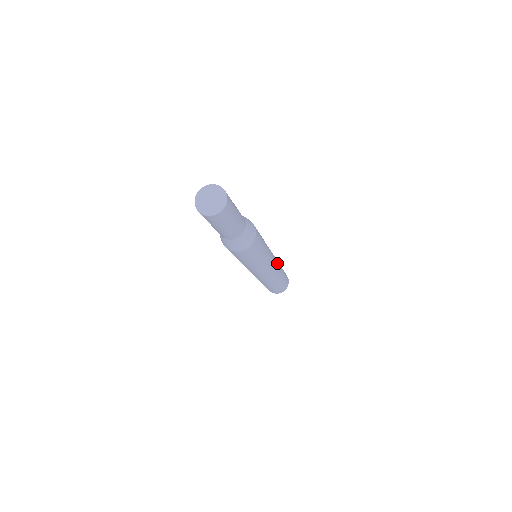
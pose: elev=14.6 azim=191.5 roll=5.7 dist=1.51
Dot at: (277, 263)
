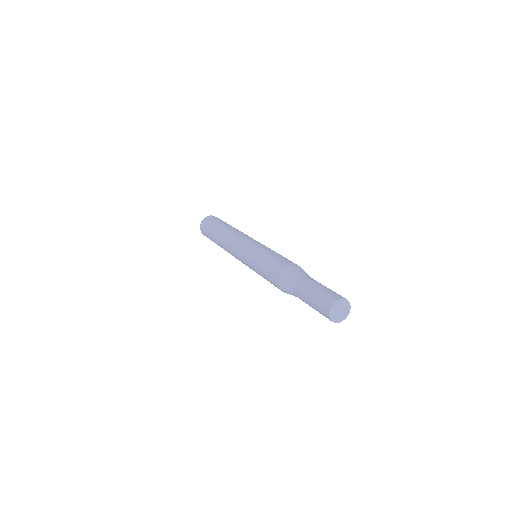
Dot at: occluded
